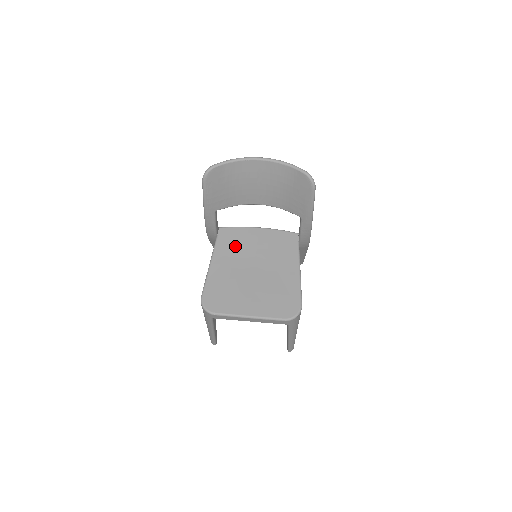
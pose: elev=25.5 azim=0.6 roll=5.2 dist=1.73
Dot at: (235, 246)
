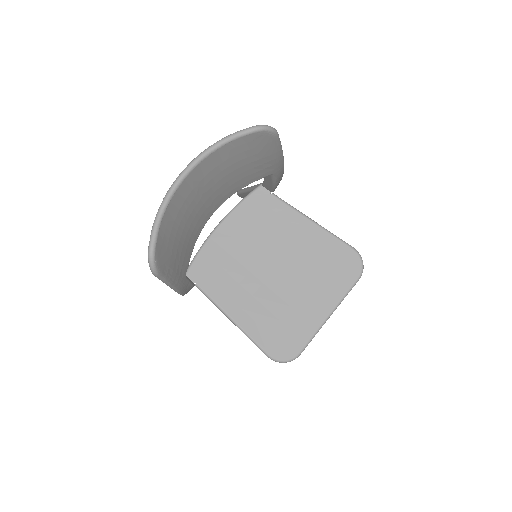
Dot at: (225, 272)
